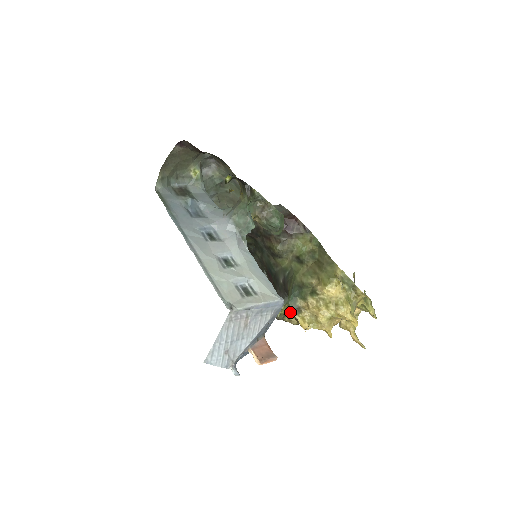
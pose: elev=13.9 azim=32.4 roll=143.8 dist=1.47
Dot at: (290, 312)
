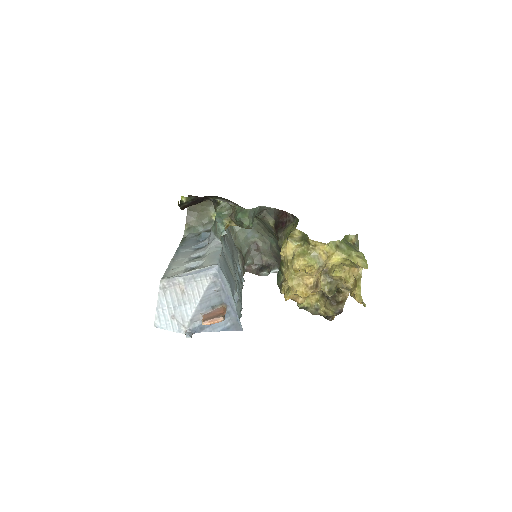
Dot at: (320, 303)
